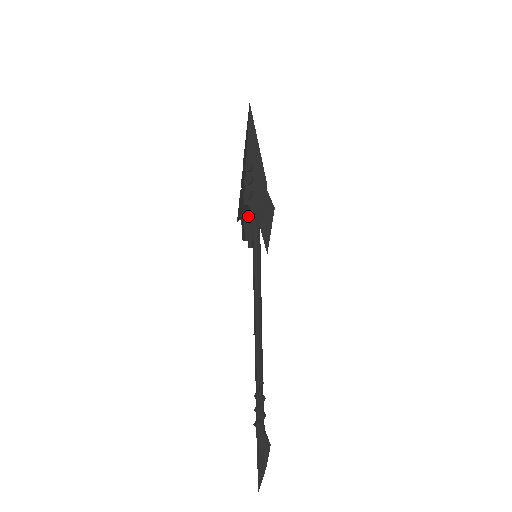
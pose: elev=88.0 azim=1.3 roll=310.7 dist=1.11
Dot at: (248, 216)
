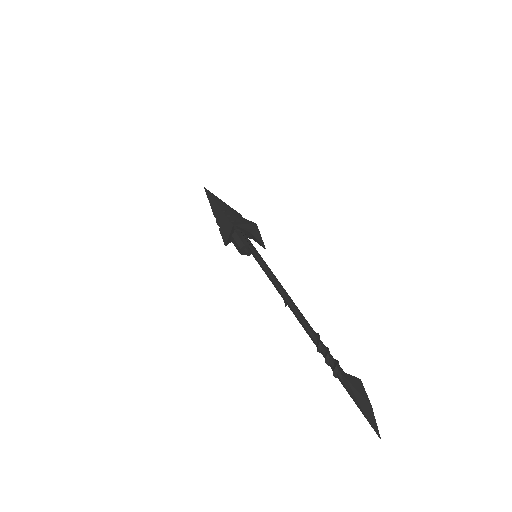
Dot at: (239, 231)
